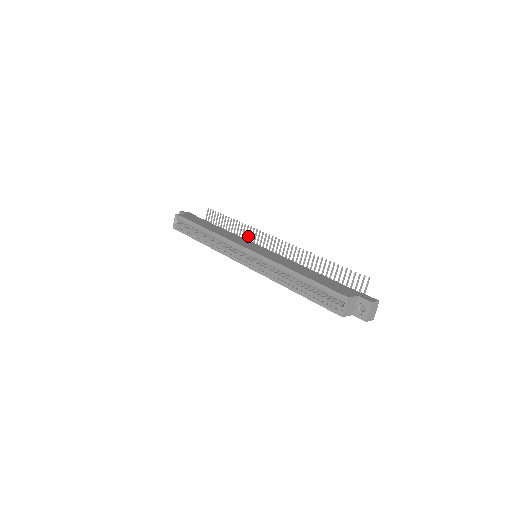
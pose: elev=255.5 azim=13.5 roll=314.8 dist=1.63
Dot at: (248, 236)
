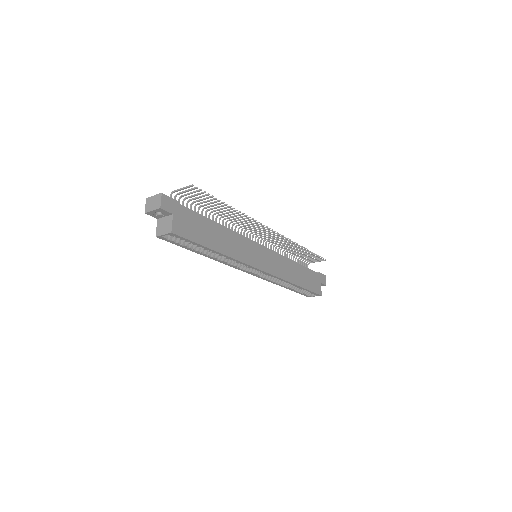
Dot at: occluded
